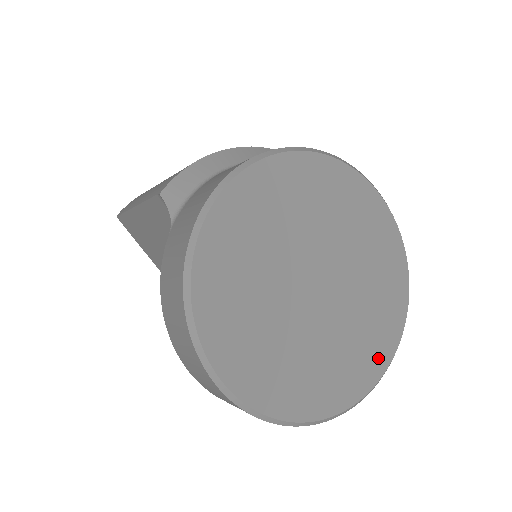
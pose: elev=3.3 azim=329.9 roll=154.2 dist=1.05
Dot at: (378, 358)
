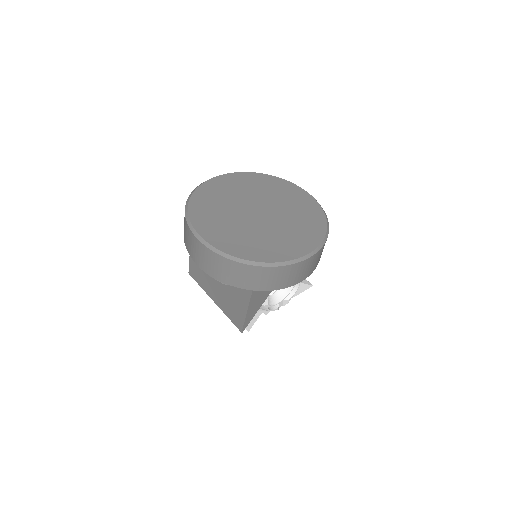
Dot at: (304, 246)
